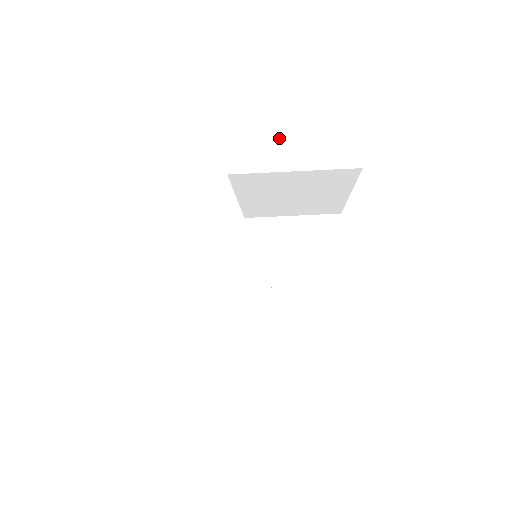
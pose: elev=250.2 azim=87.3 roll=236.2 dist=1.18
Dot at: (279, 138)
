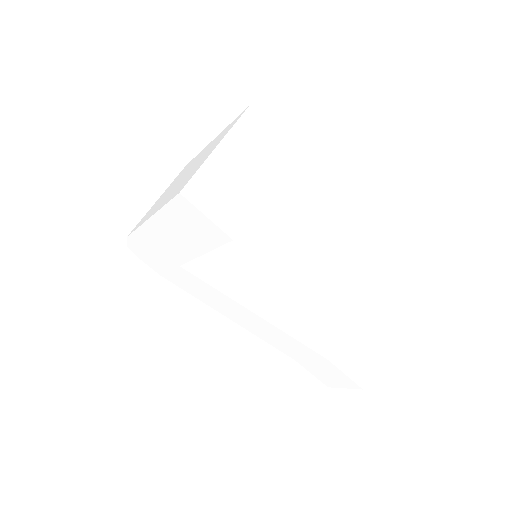
Dot at: (172, 236)
